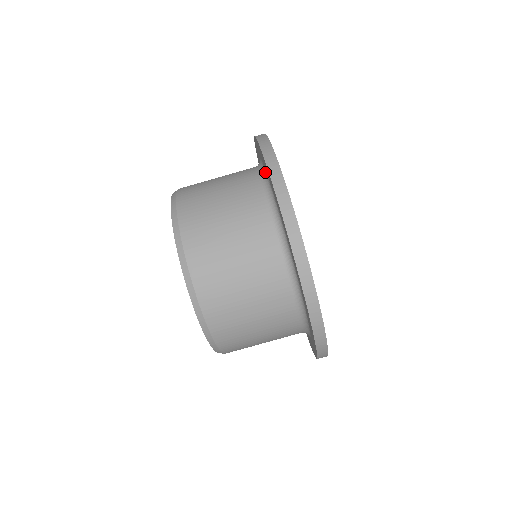
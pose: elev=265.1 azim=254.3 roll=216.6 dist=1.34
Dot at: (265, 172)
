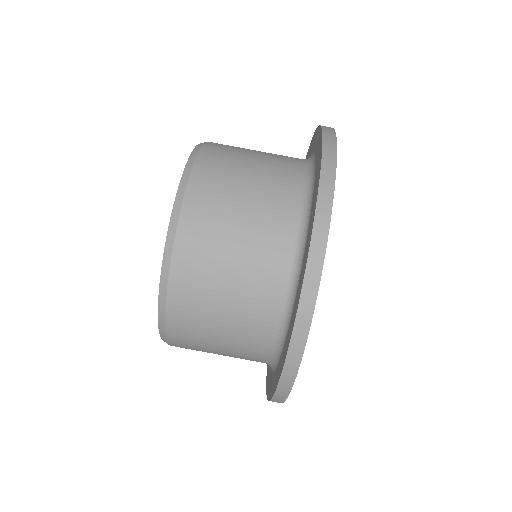
Dot at: occluded
